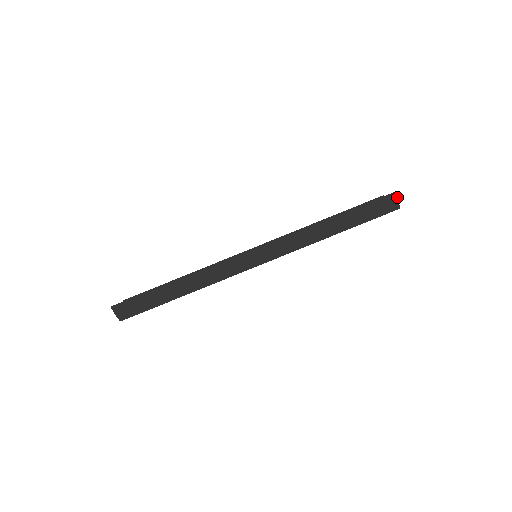
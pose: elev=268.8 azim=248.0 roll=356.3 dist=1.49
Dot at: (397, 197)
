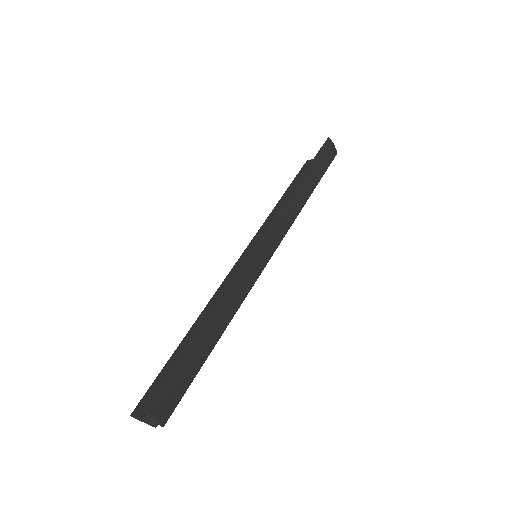
Dot at: (332, 142)
